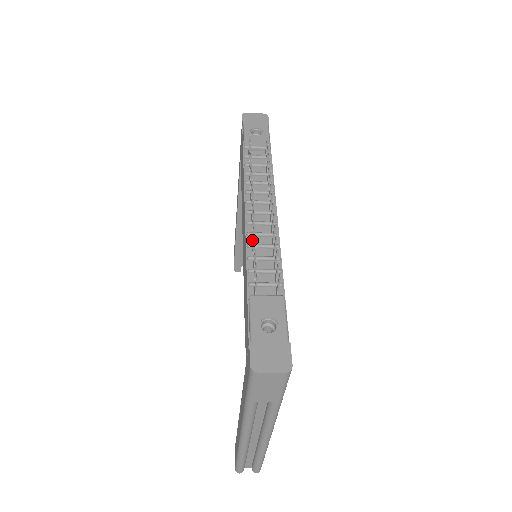
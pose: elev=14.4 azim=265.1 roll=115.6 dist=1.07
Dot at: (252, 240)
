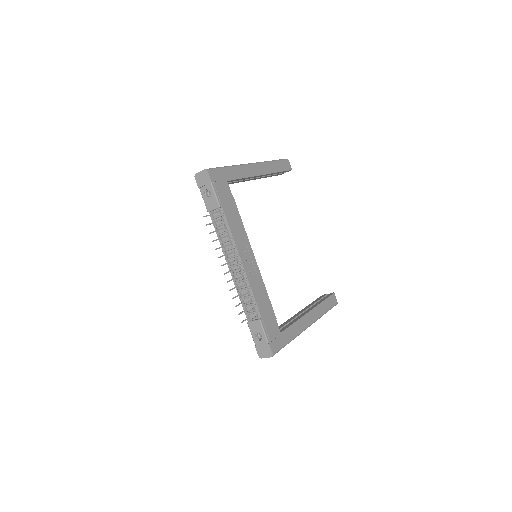
Dot at: (237, 288)
